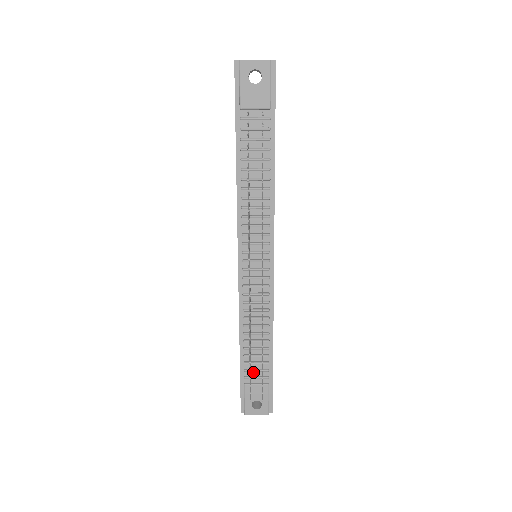
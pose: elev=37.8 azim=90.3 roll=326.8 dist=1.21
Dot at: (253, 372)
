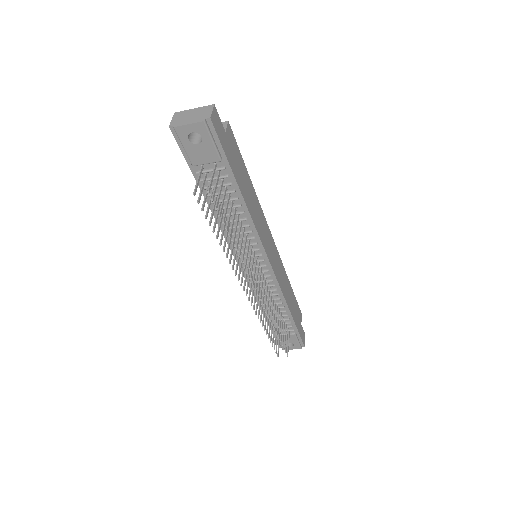
Dot at: occluded
